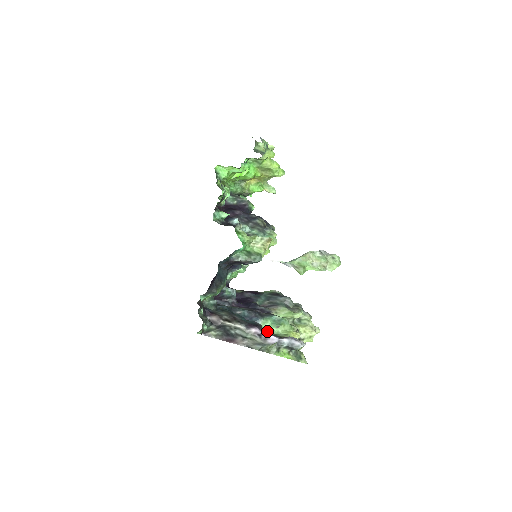
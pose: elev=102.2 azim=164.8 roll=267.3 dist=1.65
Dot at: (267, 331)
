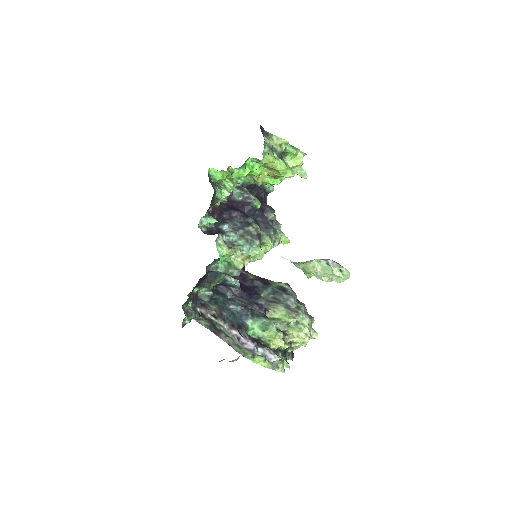
Dot at: (253, 332)
